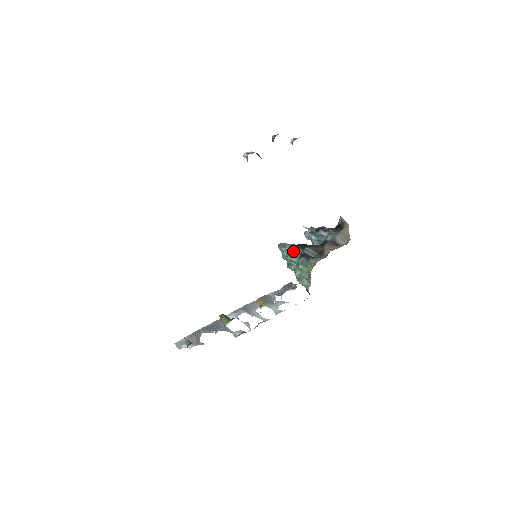
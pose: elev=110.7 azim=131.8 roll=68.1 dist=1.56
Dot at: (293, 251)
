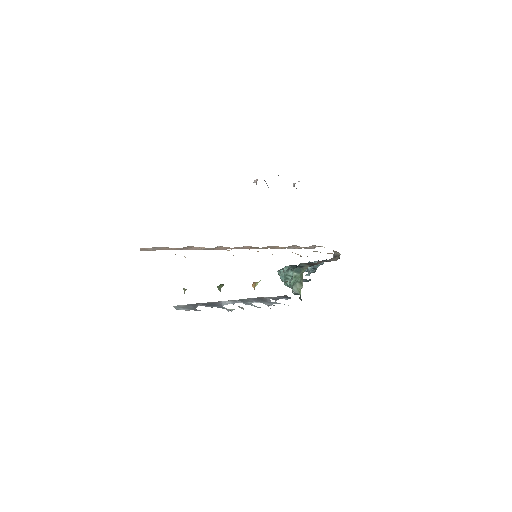
Dot at: (290, 268)
